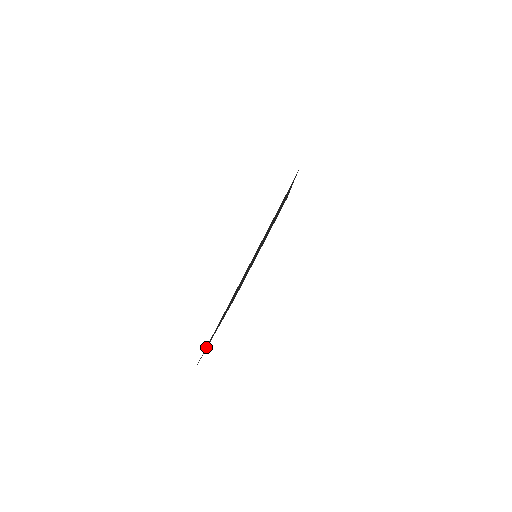
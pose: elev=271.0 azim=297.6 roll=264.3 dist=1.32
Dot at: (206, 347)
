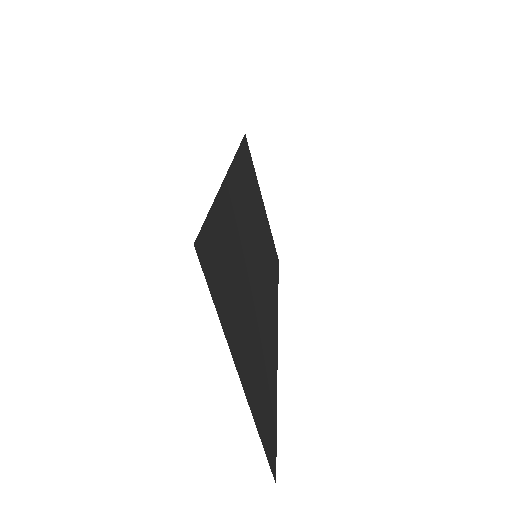
Dot at: (270, 448)
